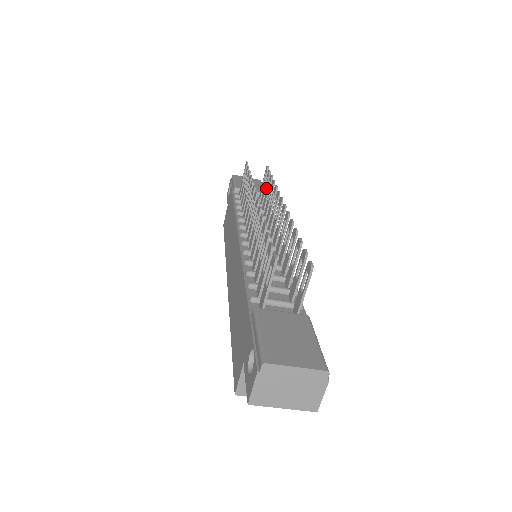
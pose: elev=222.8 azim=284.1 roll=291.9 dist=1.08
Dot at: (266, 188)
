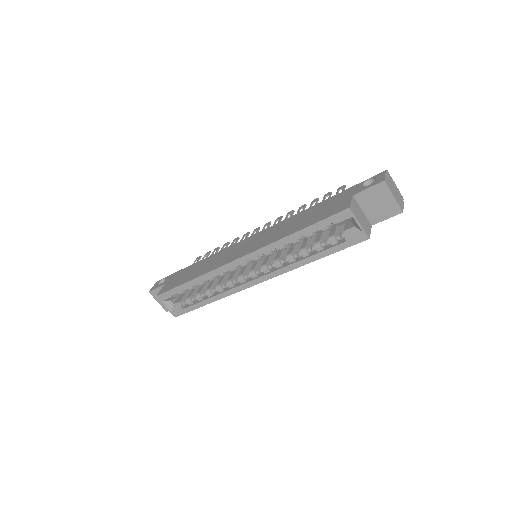
Dot at: occluded
